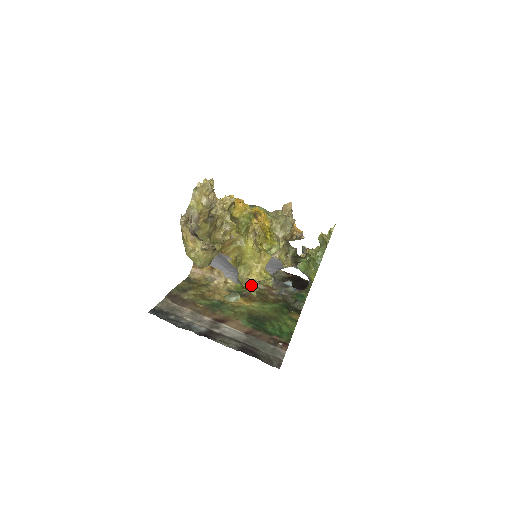
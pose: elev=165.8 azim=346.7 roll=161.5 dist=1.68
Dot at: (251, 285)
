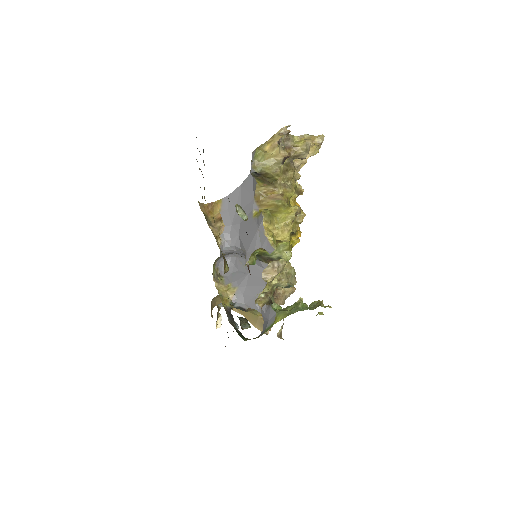
Dot at: occluded
